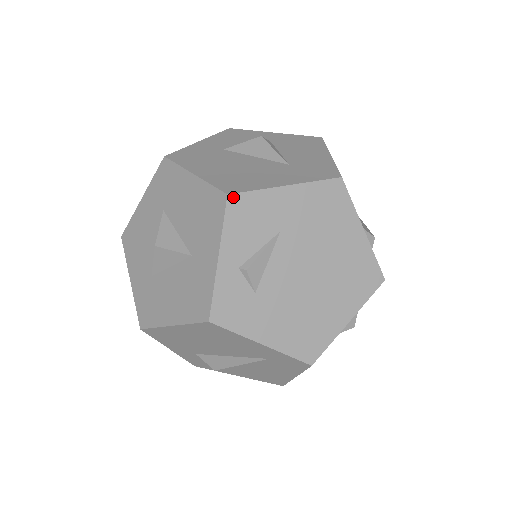
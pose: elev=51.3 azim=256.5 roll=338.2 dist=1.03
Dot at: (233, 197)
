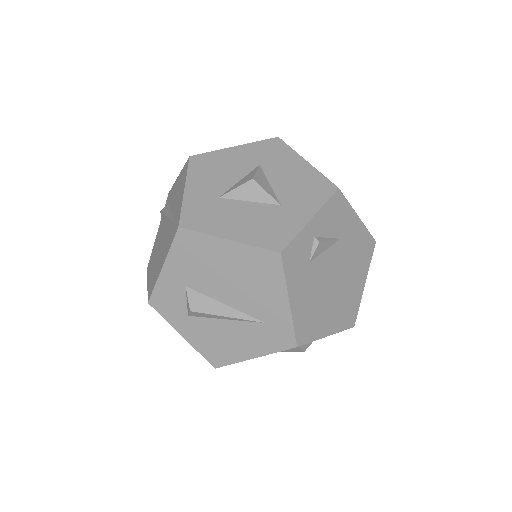
Dot at: (339, 192)
